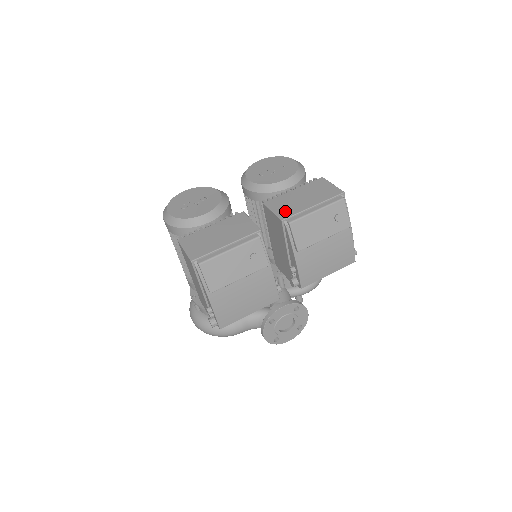
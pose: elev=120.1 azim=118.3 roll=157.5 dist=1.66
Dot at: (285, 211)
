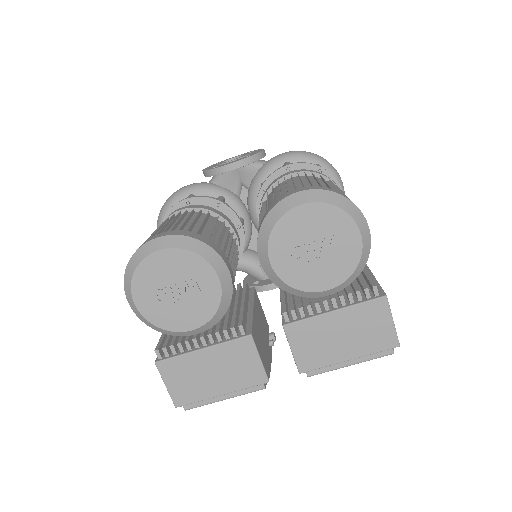
Dot at: (309, 358)
